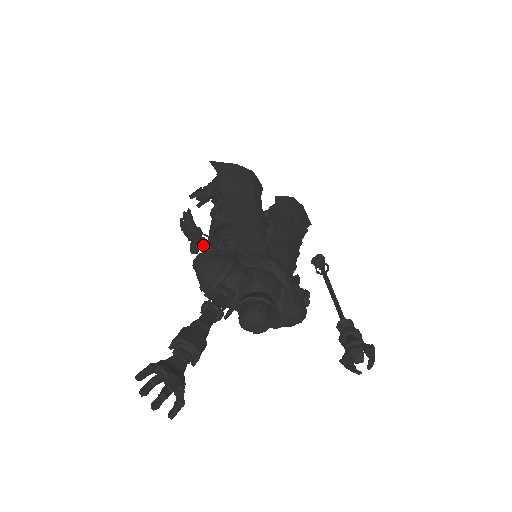
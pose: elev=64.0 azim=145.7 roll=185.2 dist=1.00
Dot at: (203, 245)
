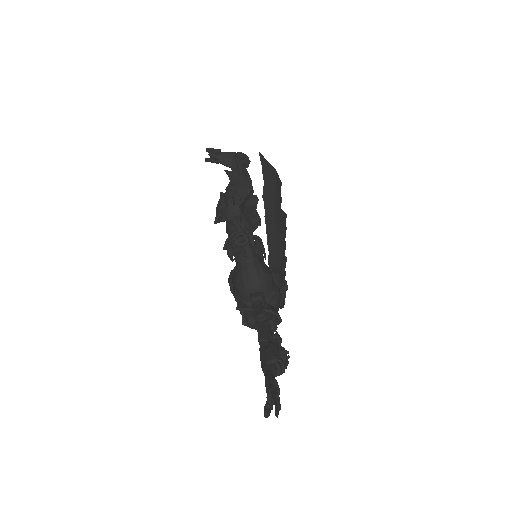
Dot at: (247, 242)
